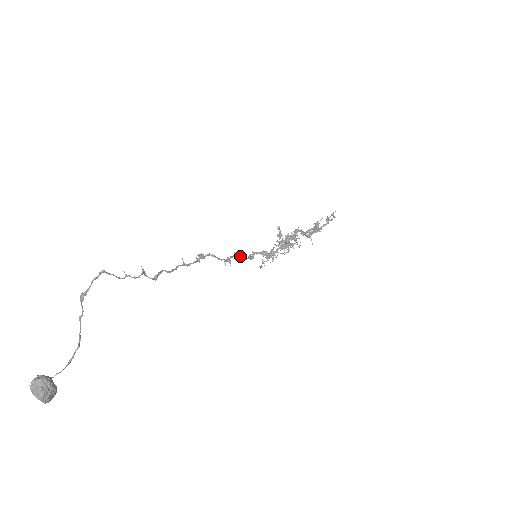
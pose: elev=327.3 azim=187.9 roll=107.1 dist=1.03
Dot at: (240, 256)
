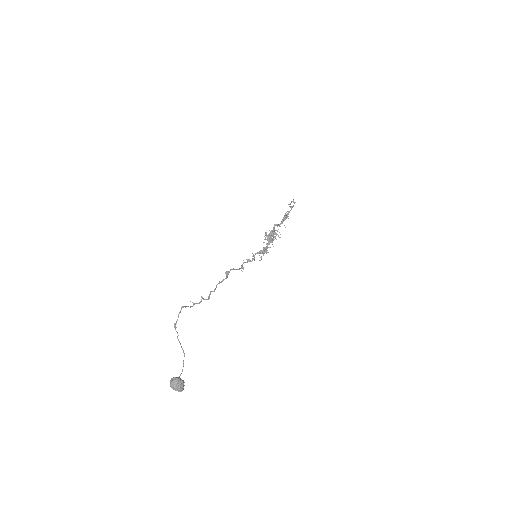
Dot at: (248, 261)
